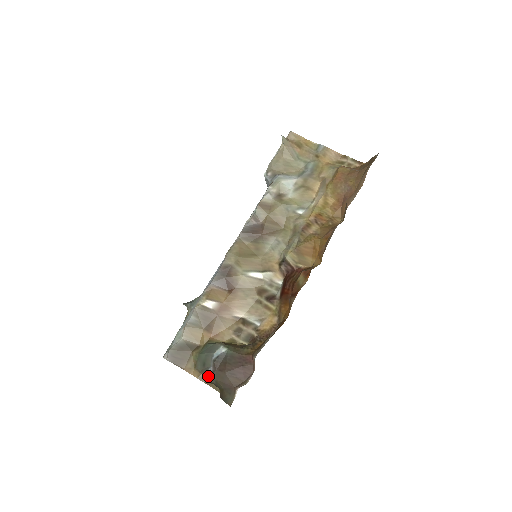
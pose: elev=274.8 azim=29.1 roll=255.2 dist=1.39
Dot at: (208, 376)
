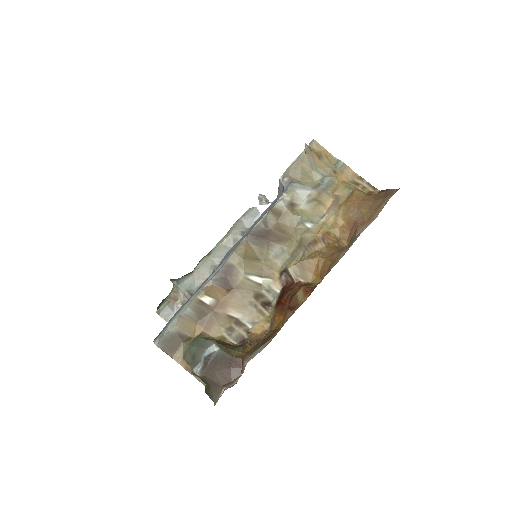
Dot at: (197, 371)
